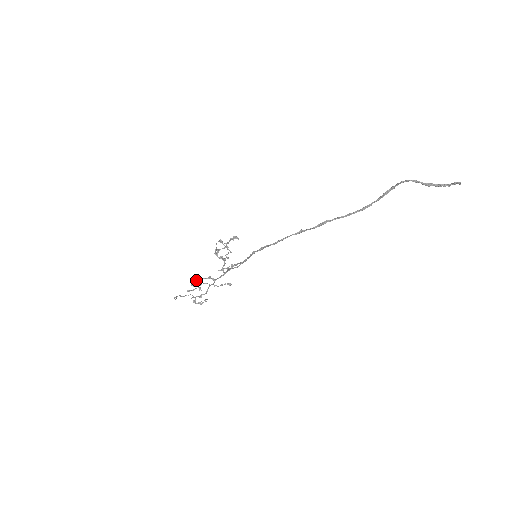
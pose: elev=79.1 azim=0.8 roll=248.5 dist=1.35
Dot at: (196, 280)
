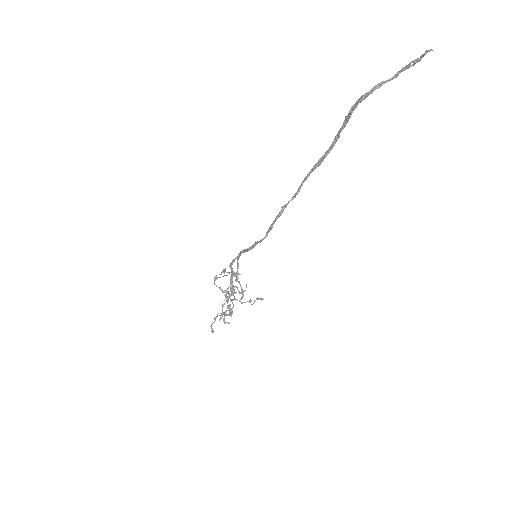
Dot at: occluded
